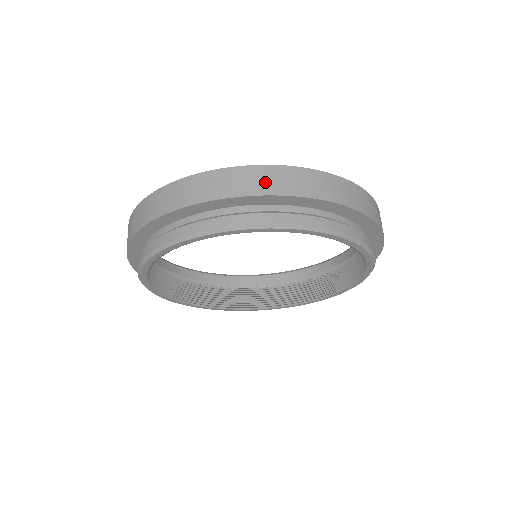
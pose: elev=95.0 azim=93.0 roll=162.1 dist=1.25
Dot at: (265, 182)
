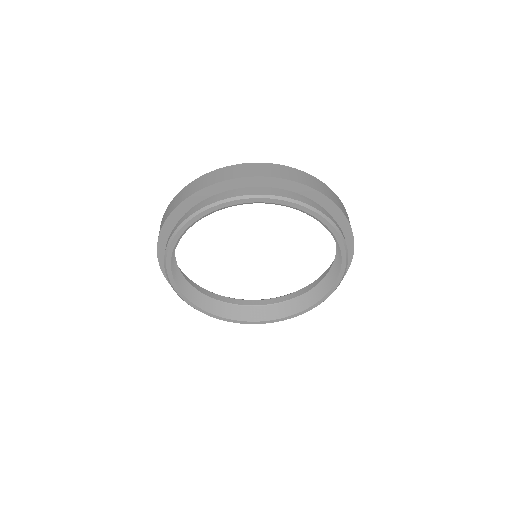
Dot at: (250, 171)
